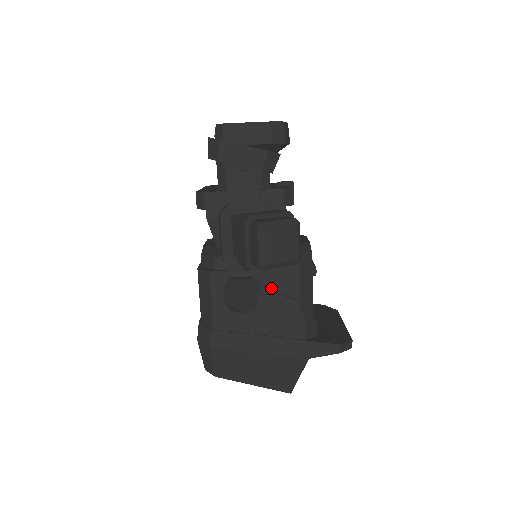
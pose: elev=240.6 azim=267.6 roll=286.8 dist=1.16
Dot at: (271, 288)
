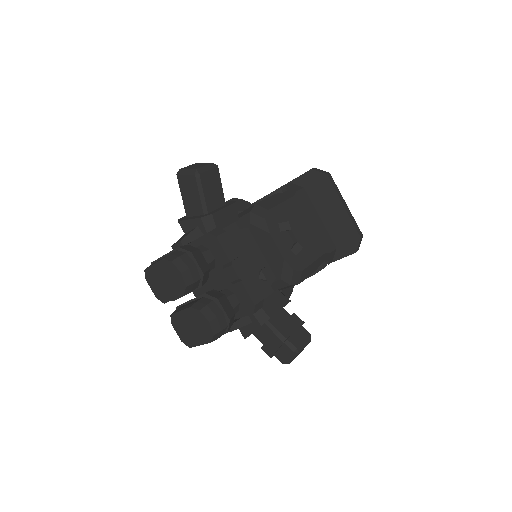
Dot at: occluded
